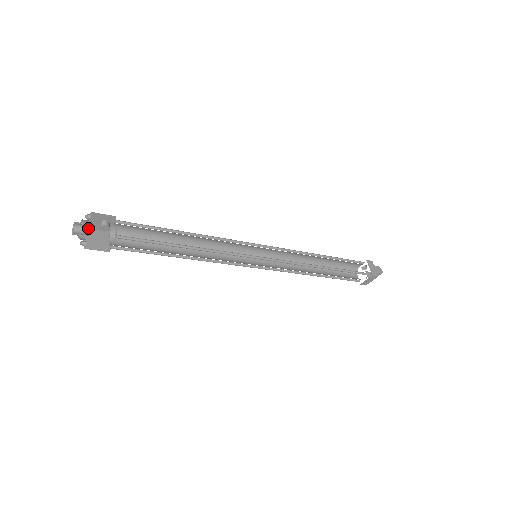
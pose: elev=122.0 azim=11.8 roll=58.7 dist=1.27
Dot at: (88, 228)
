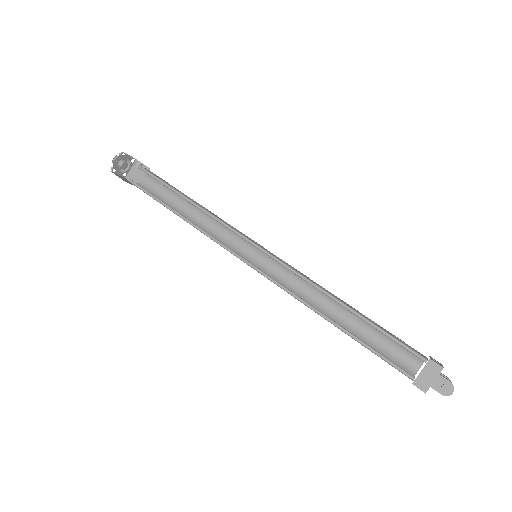
Dot at: (120, 164)
